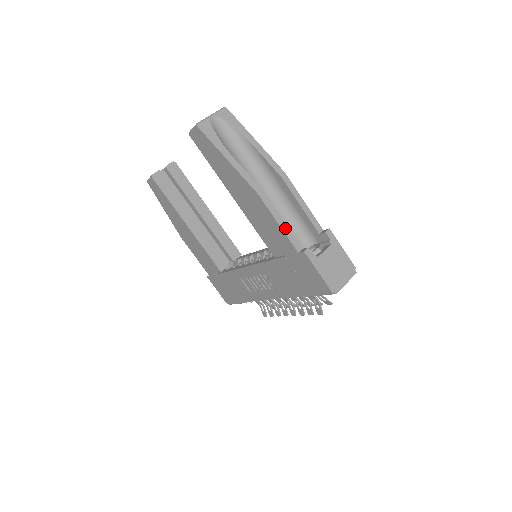
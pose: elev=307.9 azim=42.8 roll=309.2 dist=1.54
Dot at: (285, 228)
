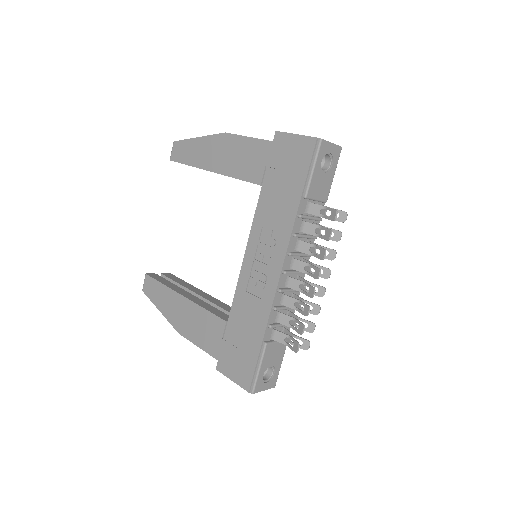
Dot at: (255, 138)
